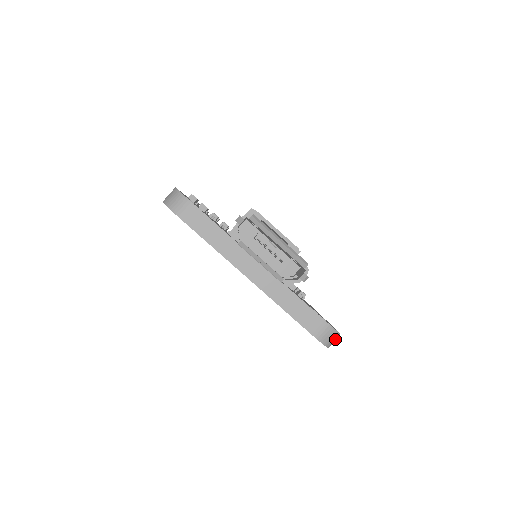
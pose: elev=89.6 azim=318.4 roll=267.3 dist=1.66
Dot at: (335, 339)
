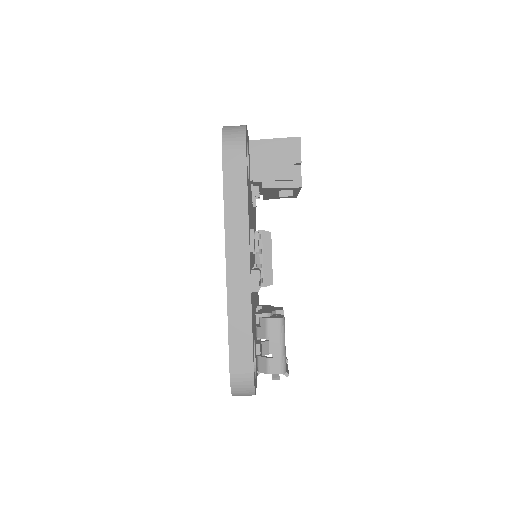
Dot at: occluded
